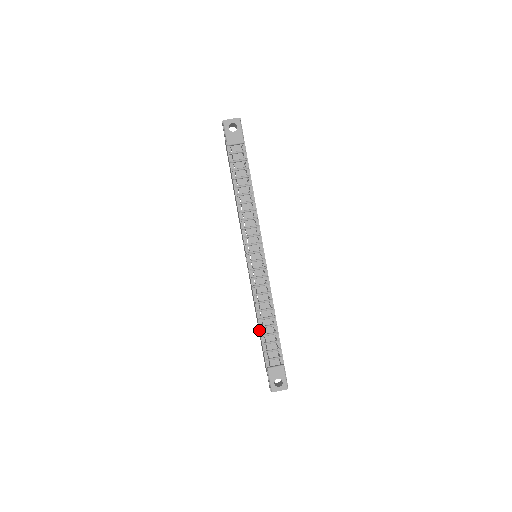
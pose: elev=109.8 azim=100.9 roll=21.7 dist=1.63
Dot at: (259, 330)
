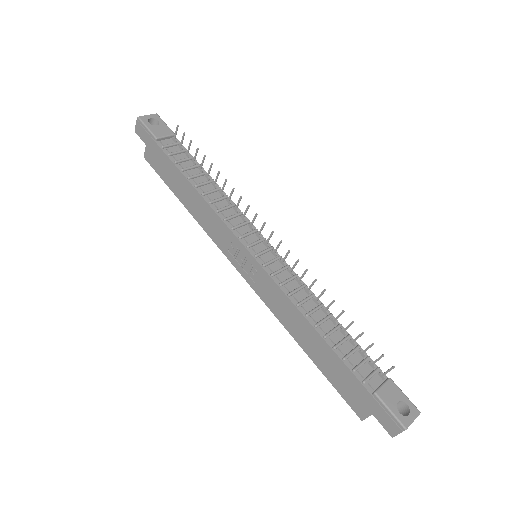
Dot at: (322, 346)
